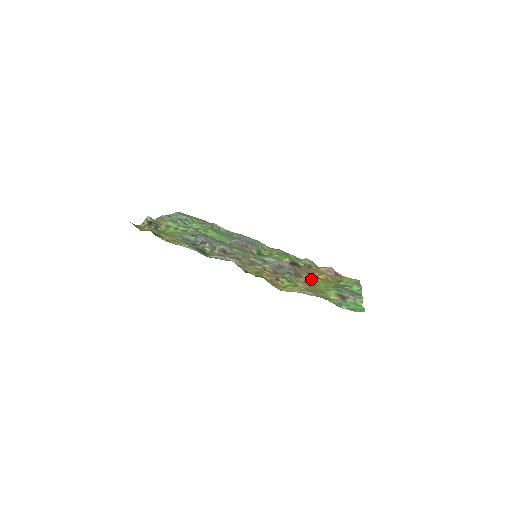
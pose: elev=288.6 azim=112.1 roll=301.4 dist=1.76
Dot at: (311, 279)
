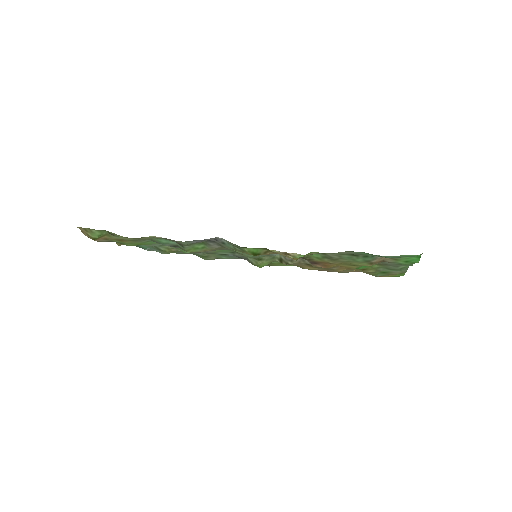
Dot at: occluded
